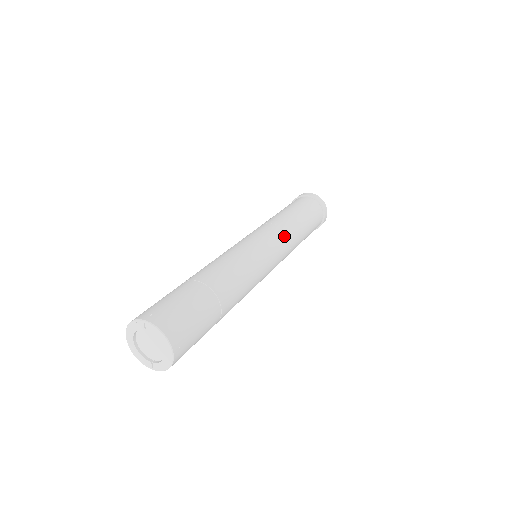
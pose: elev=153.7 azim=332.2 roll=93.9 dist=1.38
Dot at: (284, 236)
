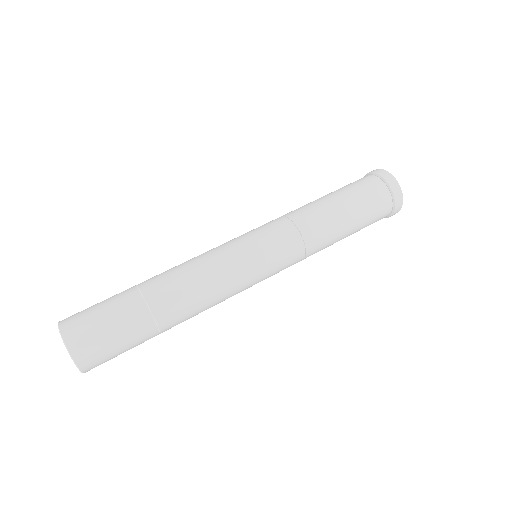
Dot at: (297, 262)
